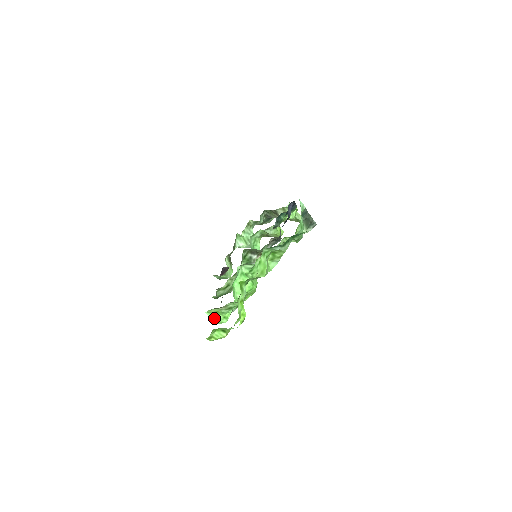
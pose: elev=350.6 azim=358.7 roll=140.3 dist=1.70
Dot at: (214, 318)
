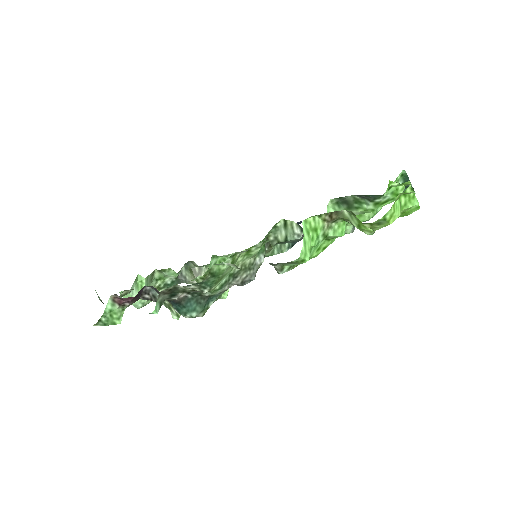
Dot at: (305, 239)
